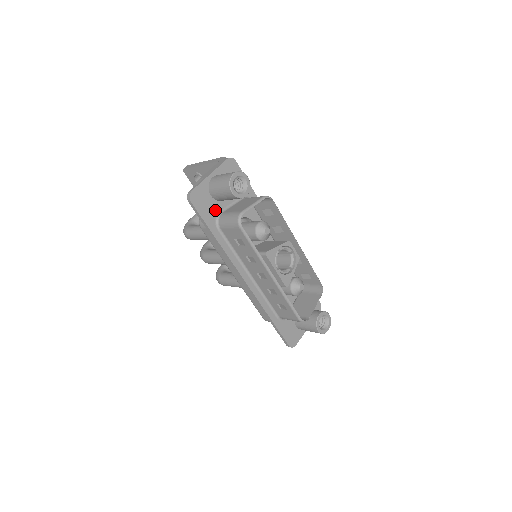
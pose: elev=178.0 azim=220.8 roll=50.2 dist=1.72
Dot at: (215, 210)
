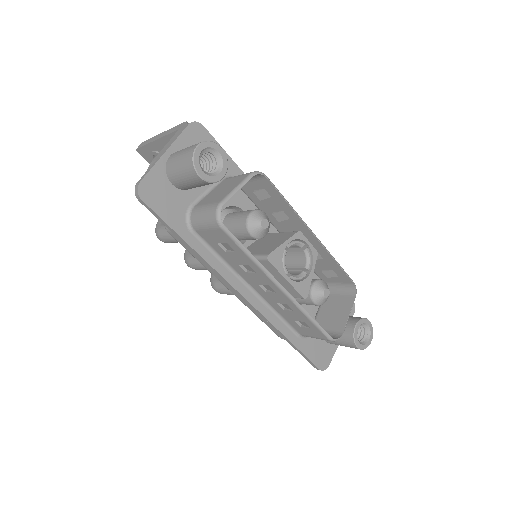
Dot at: (182, 205)
